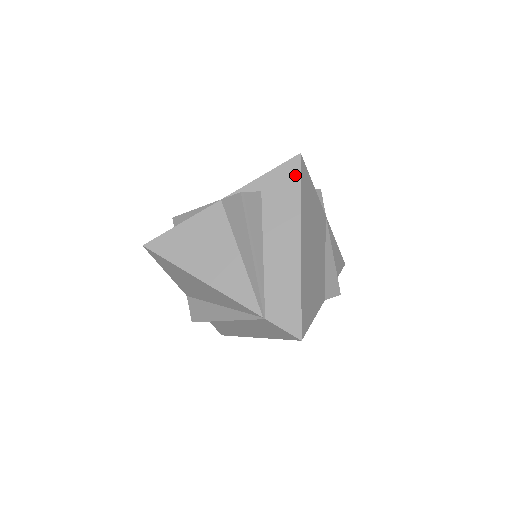
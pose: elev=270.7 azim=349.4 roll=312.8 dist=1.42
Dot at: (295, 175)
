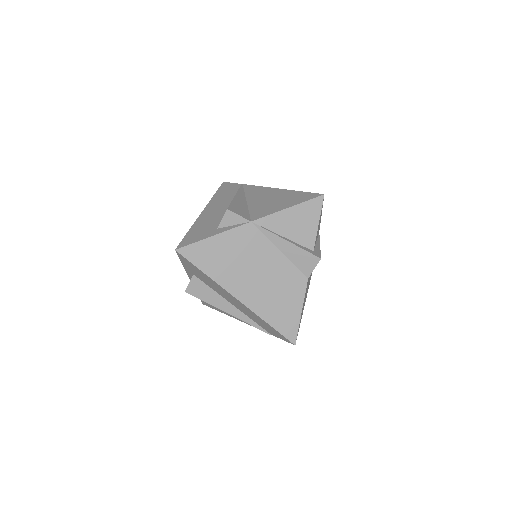
Dot at: (190, 263)
